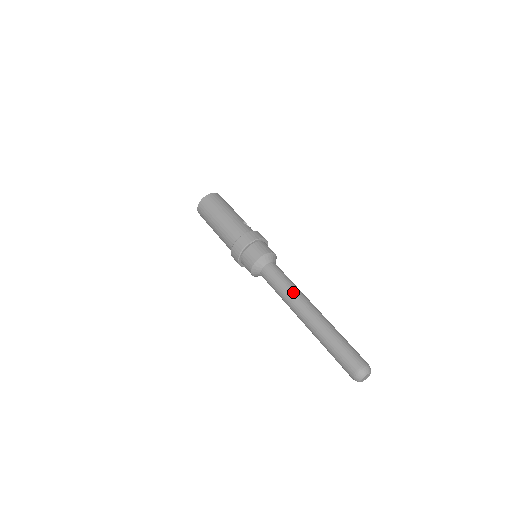
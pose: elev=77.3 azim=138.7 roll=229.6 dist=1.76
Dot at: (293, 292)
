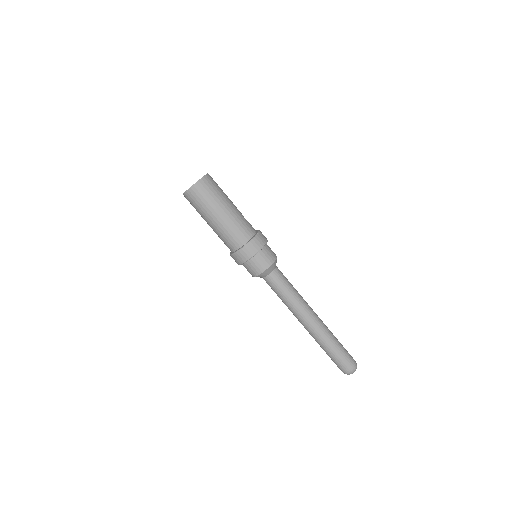
Dot at: (300, 300)
